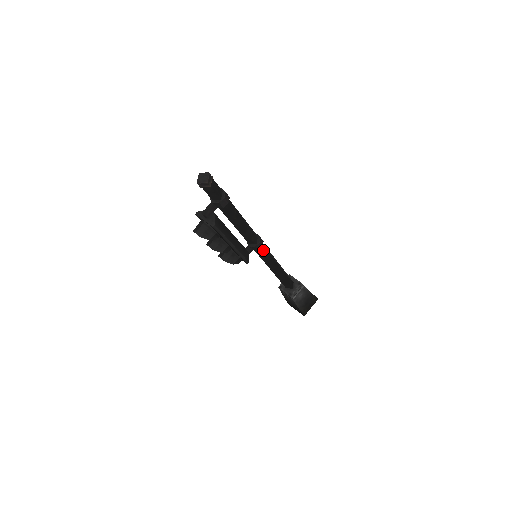
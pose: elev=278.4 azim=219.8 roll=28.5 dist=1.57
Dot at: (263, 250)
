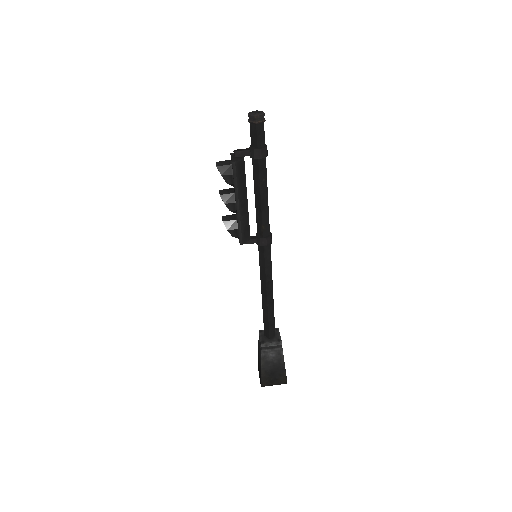
Dot at: (266, 254)
